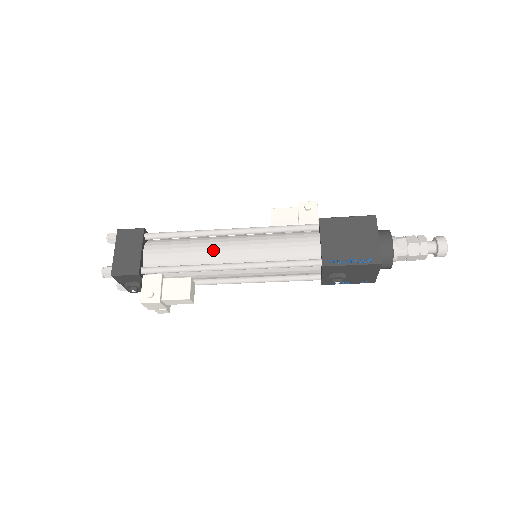
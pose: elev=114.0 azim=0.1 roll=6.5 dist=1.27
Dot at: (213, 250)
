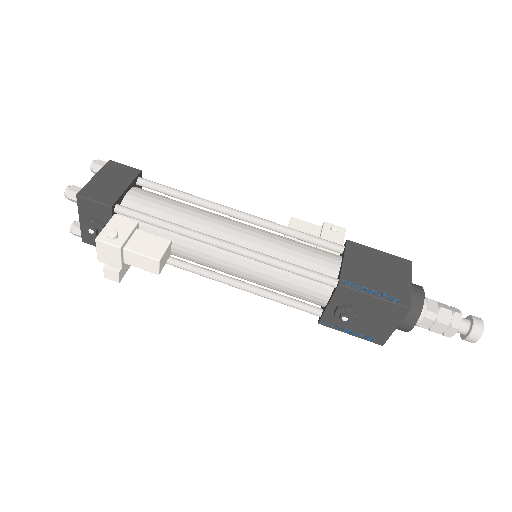
Dot at: (212, 221)
